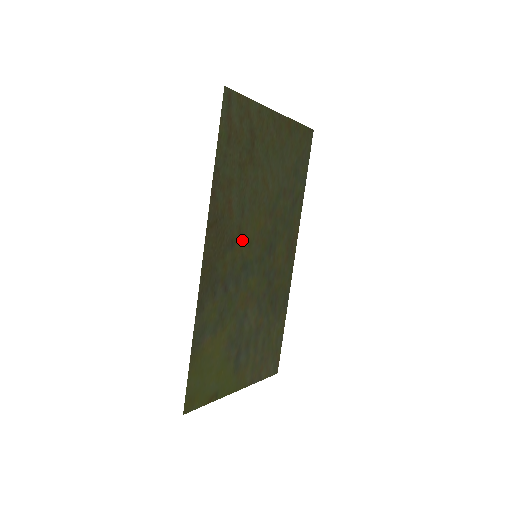
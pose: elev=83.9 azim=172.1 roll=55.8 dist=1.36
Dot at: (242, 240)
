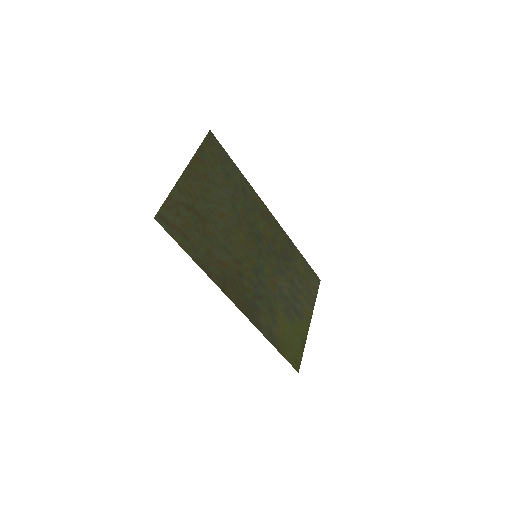
Dot at: (243, 263)
